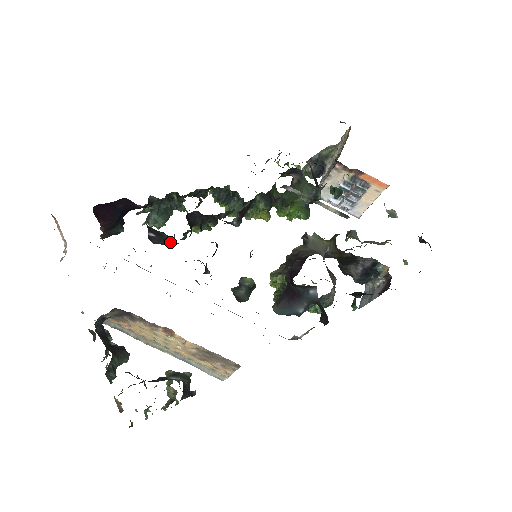
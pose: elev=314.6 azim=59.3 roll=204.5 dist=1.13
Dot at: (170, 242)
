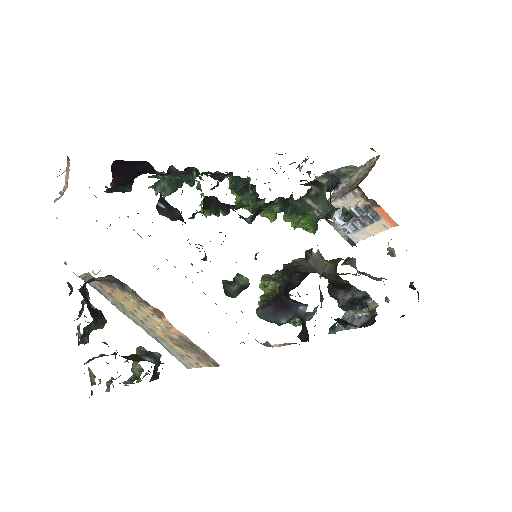
Dot at: (178, 219)
